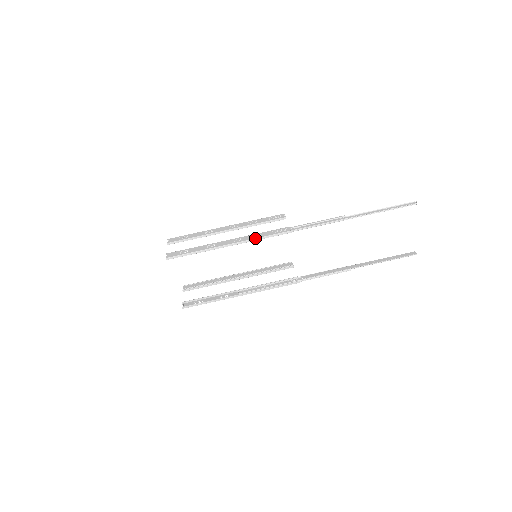
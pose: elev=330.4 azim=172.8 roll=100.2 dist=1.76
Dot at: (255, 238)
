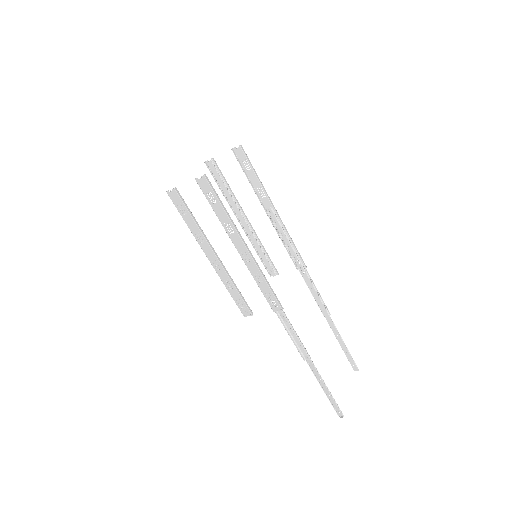
Dot at: occluded
